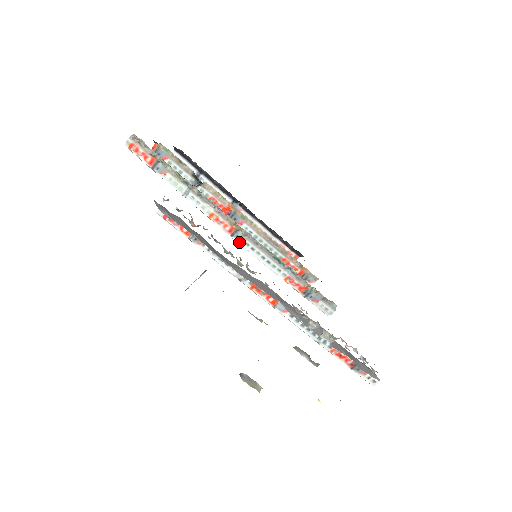
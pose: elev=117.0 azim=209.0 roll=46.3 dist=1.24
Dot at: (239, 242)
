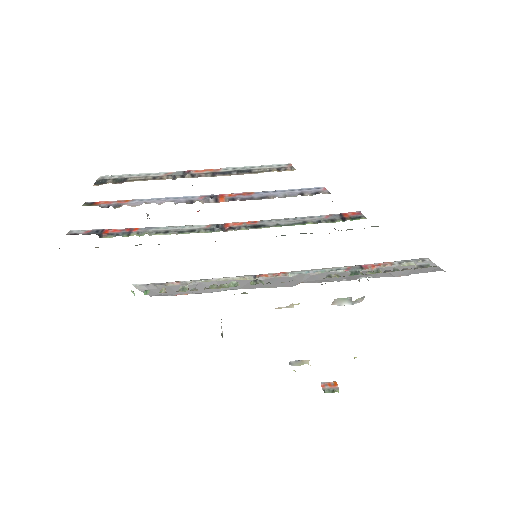
Dot at: occluded
